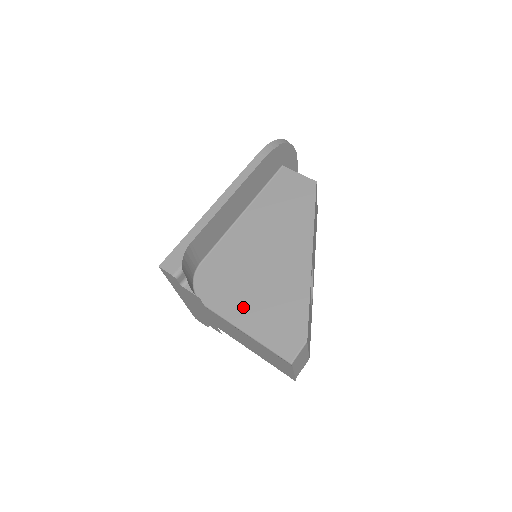
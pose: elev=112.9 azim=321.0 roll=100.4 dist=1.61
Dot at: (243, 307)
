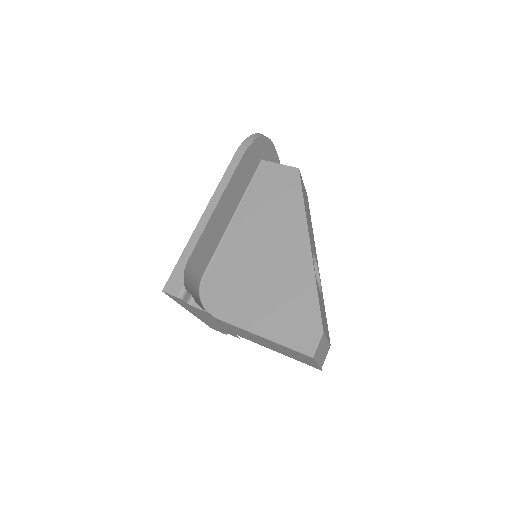
Dot at: (254, 311)
